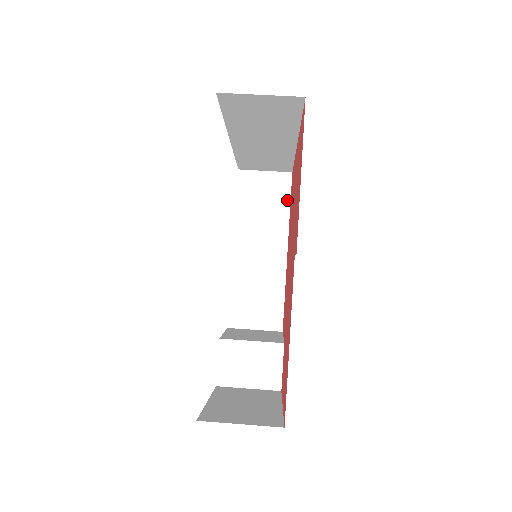
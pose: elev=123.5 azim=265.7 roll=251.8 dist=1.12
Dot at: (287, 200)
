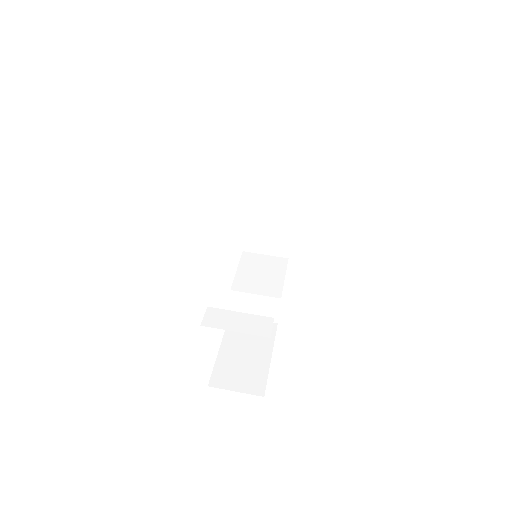
Dot at: (299, 153)
